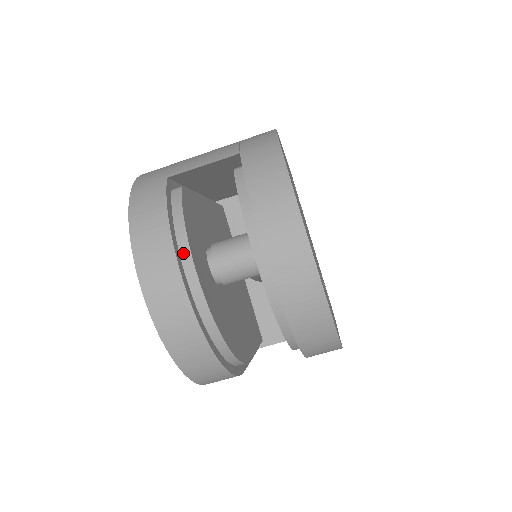
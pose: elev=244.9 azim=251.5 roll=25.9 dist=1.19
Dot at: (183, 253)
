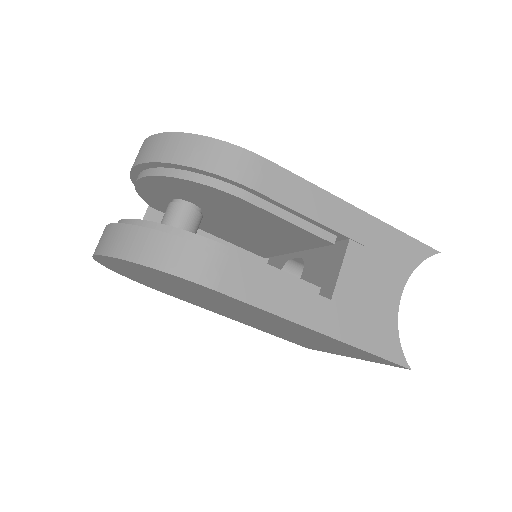
Dot at: occluded
